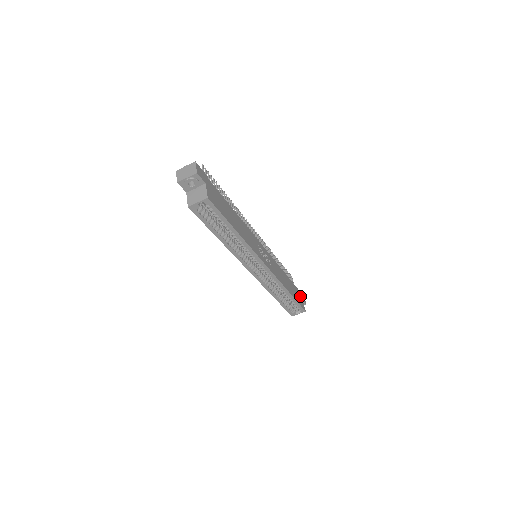
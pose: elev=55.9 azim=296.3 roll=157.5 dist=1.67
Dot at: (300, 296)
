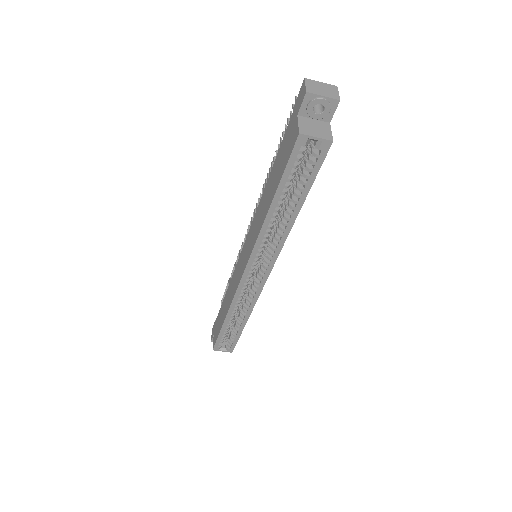
Dot at: occluded
